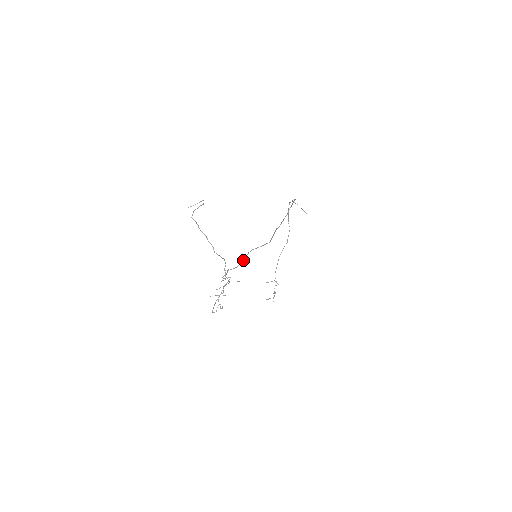
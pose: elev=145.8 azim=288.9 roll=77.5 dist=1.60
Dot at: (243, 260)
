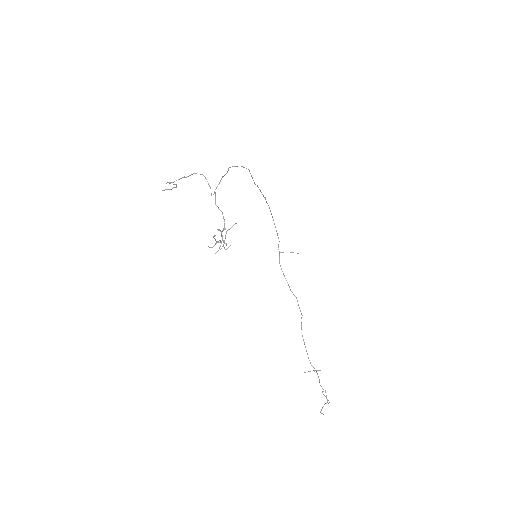
Dot at: (226, 173)
